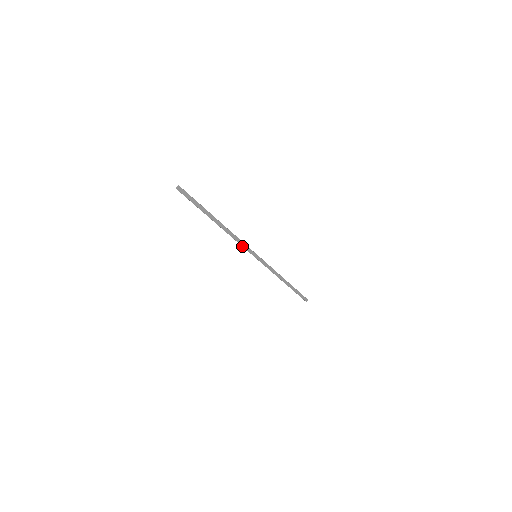
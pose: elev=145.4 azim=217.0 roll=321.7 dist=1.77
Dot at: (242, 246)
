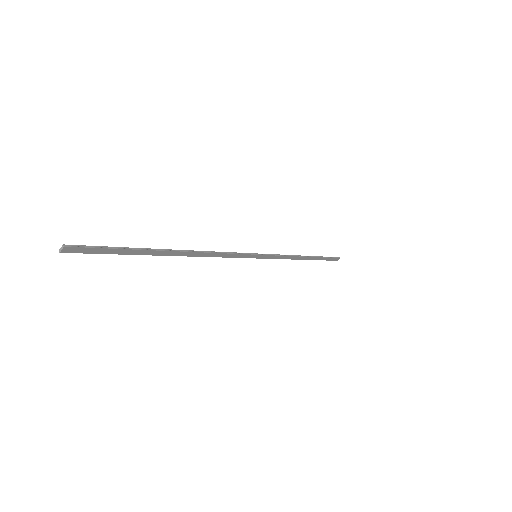
Dot at: (229, 257)
